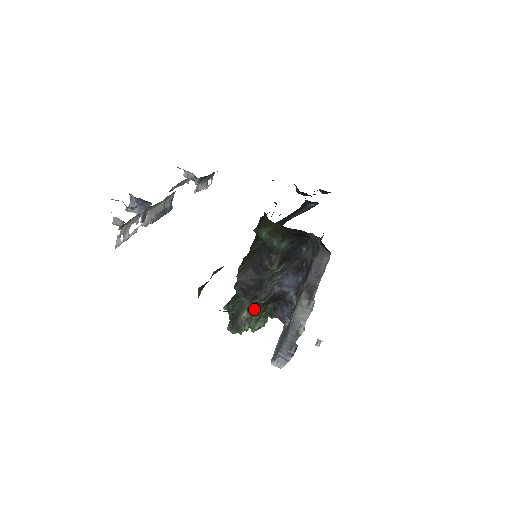
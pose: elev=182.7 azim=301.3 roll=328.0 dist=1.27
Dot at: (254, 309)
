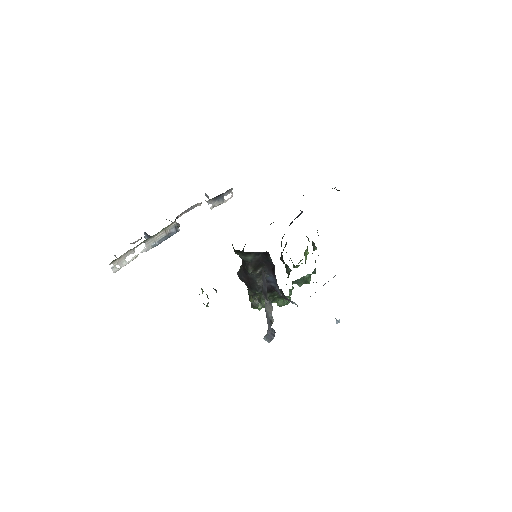
Dot at: (259, 295)
